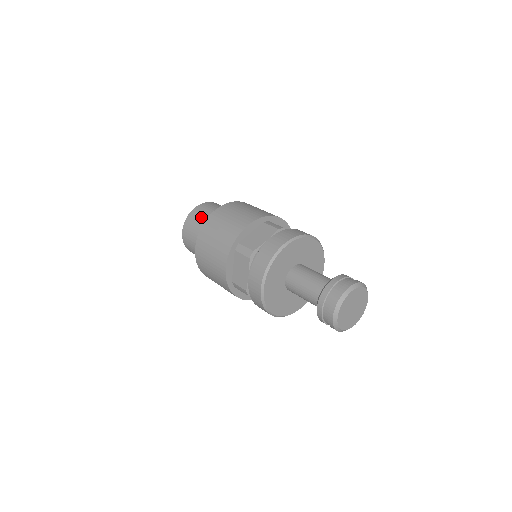
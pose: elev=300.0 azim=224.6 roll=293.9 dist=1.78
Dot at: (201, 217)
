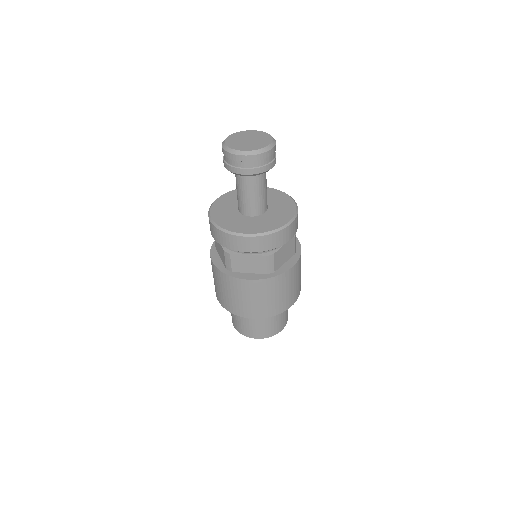
Dot at: occluded
